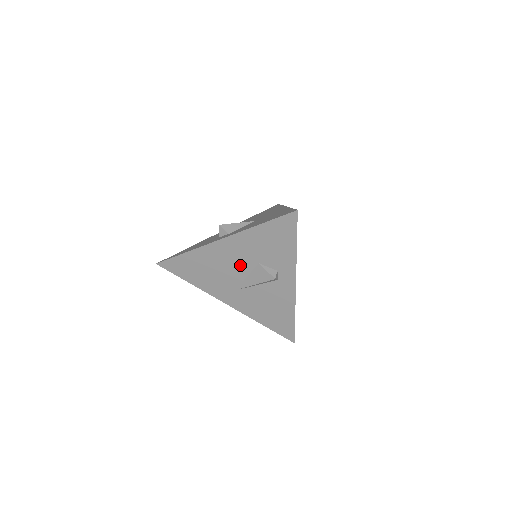
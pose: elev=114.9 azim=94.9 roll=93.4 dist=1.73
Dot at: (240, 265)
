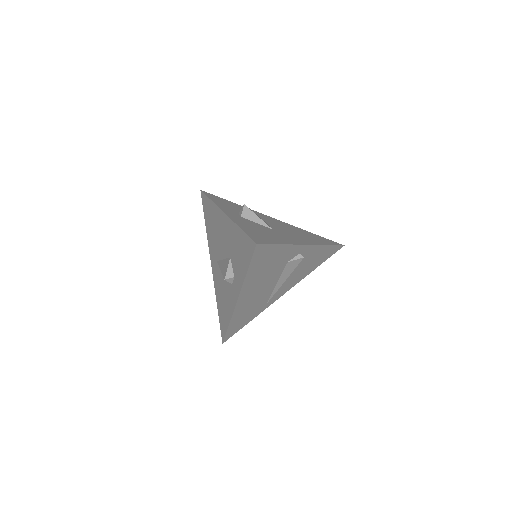
Dot at: (224, 246)
